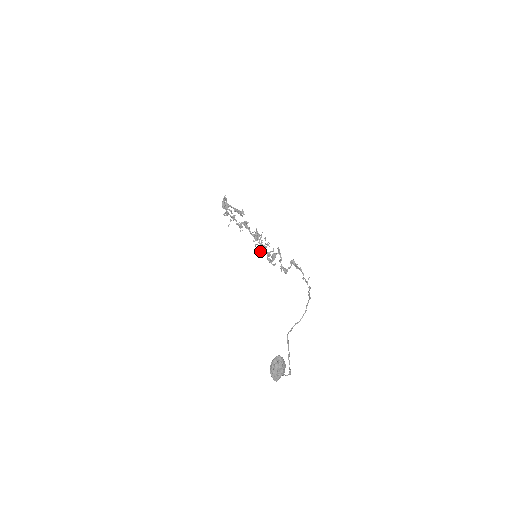
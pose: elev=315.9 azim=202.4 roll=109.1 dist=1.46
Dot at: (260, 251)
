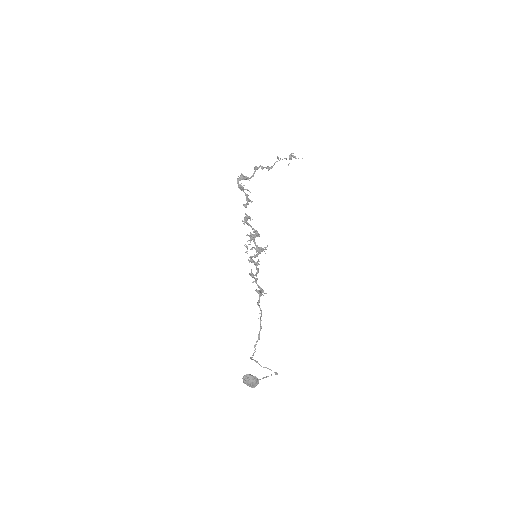
Dot at: (249, 260)
